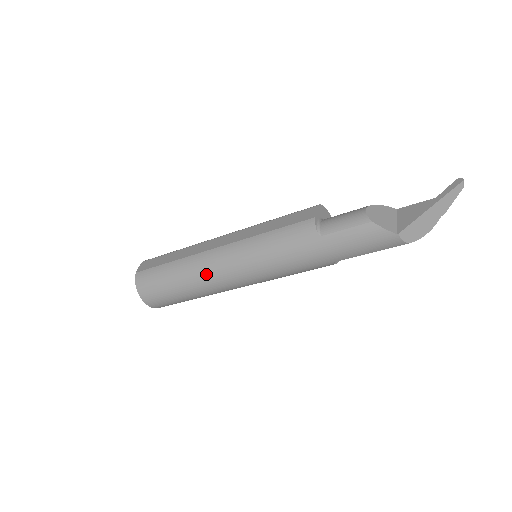
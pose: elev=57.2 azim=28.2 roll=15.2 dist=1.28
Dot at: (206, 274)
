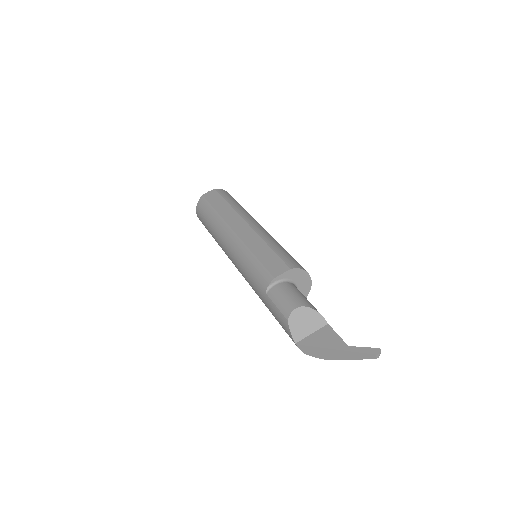
Dot at: (221, 241)
